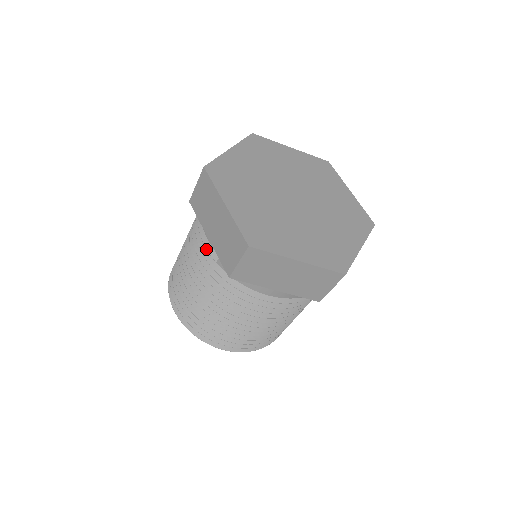
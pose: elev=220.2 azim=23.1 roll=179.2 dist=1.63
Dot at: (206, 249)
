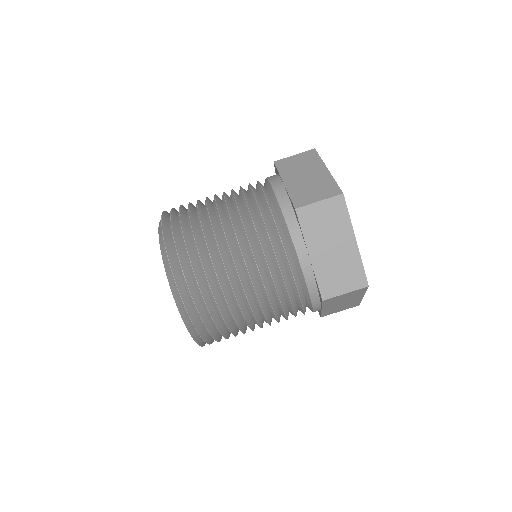
Dot at: occluded
